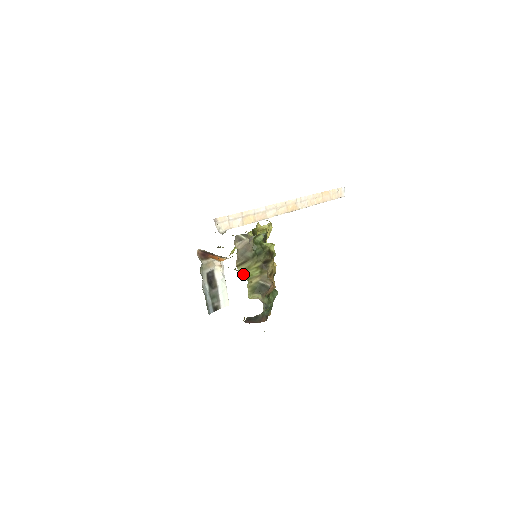
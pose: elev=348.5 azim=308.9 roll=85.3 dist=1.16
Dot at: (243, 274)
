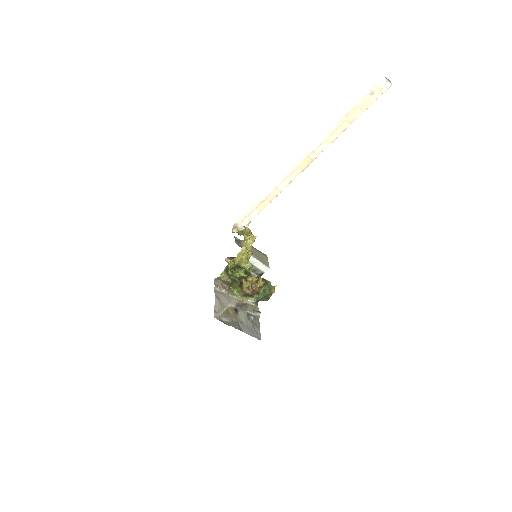
Dot at: (234, 290)
